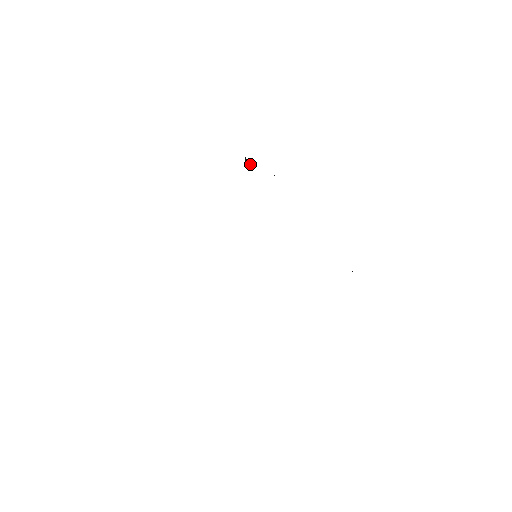
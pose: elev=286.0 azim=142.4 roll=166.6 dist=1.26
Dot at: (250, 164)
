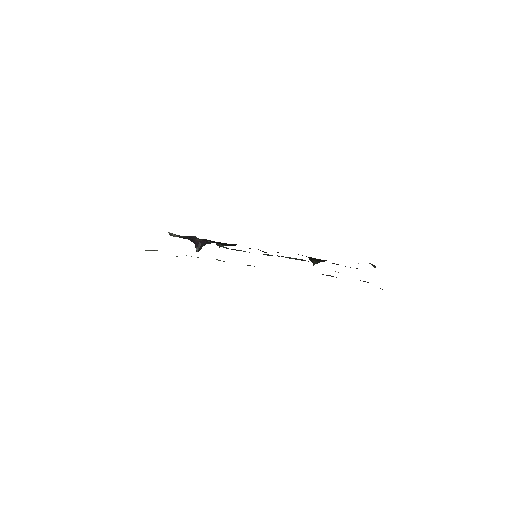
Dot at: (202, 243)
